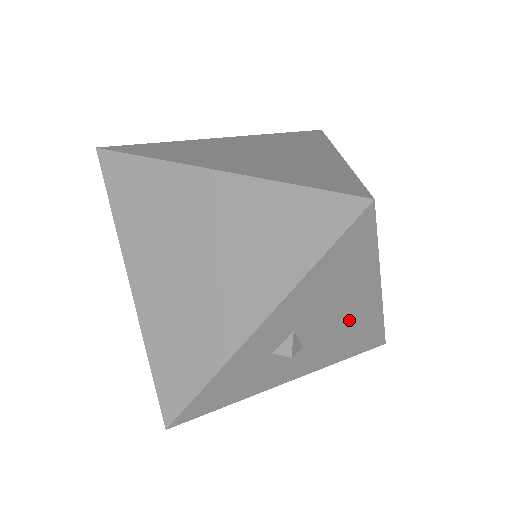
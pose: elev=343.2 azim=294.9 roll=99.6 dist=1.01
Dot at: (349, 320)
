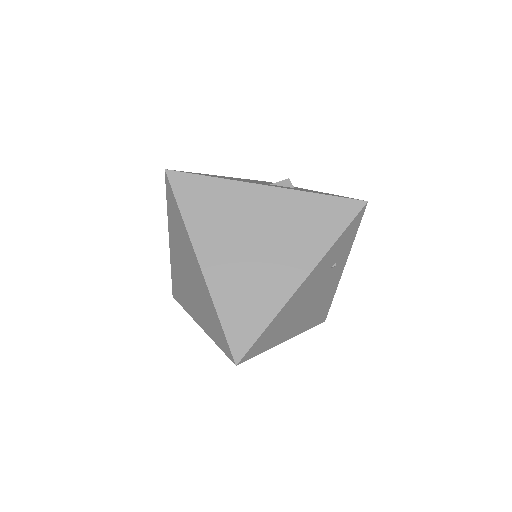
Dot at: occluded
